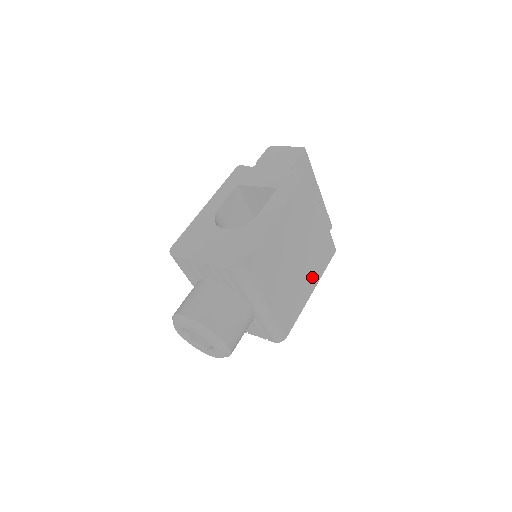
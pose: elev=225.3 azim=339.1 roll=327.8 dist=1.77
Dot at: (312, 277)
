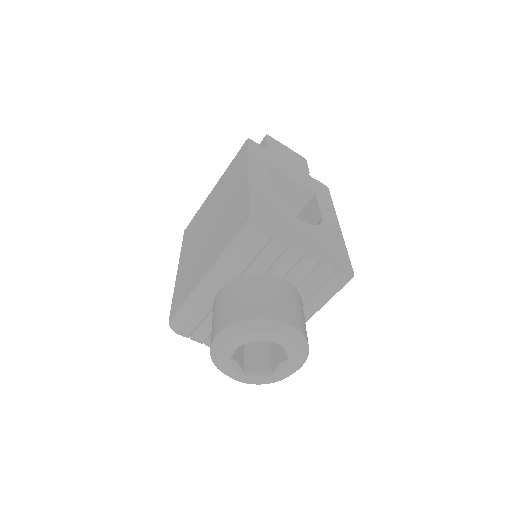
Dot at: occluded
